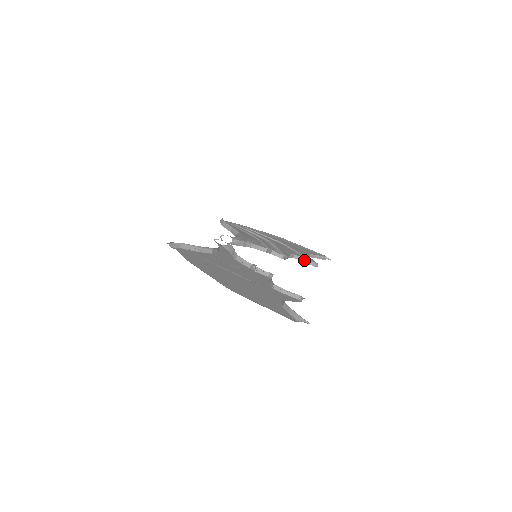
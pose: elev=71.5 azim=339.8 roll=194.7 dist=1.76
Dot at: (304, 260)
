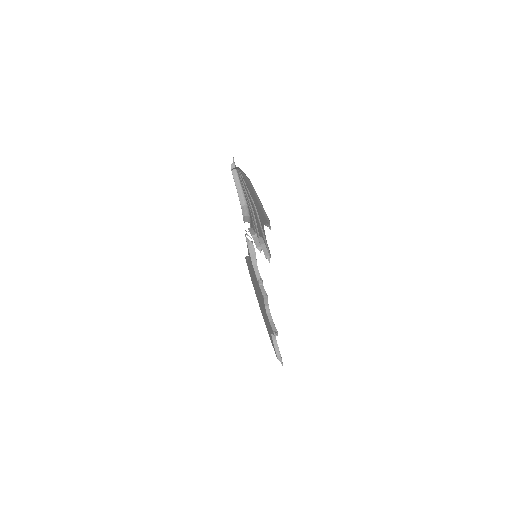
Dot at: (272, 322)
